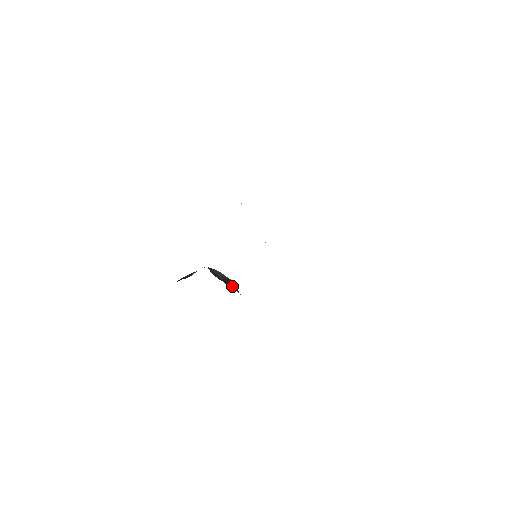
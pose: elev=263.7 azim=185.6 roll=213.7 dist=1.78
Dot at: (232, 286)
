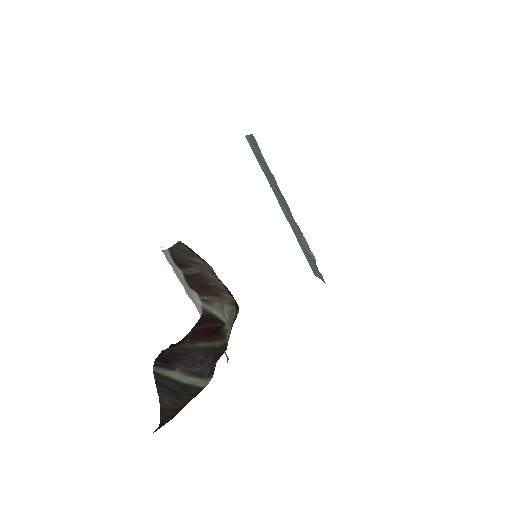
Dot at: (205, 293)
